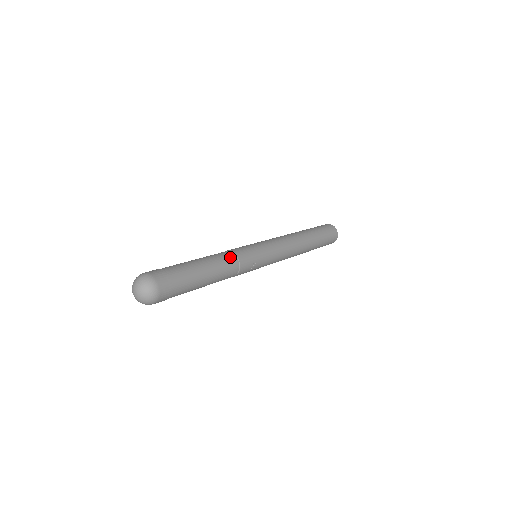
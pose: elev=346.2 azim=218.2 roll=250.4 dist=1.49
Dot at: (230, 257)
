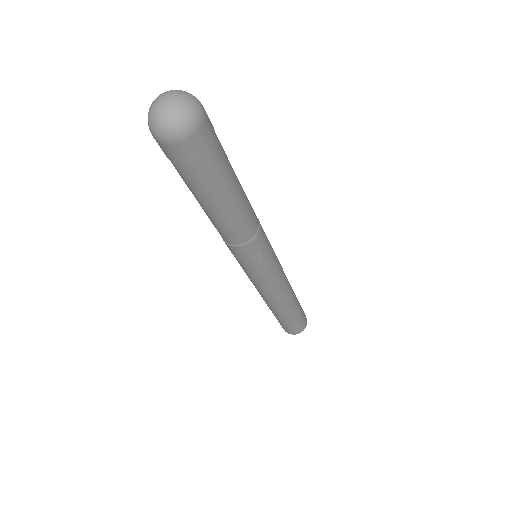
Dot at: occluded
